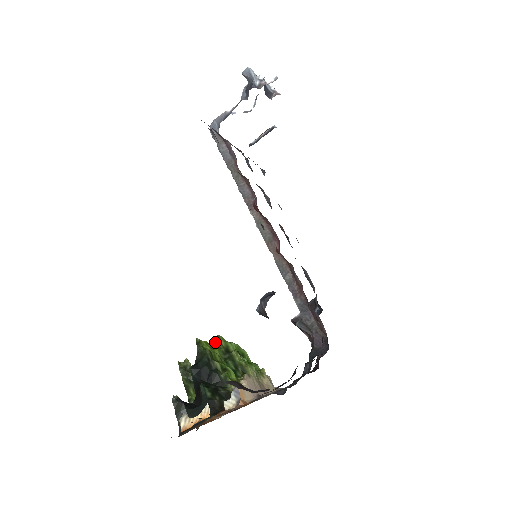
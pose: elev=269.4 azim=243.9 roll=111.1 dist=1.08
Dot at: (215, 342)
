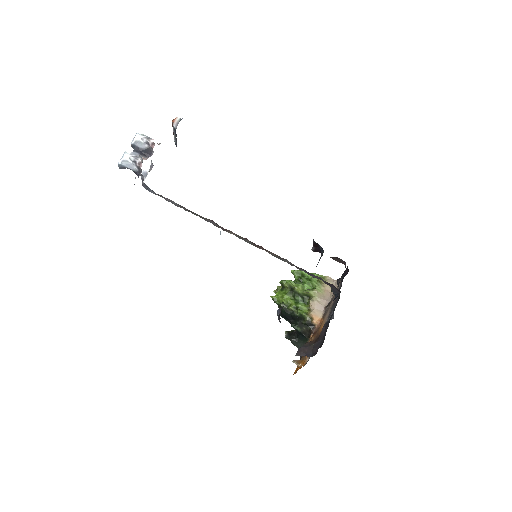
Dot at: (282, 287)
